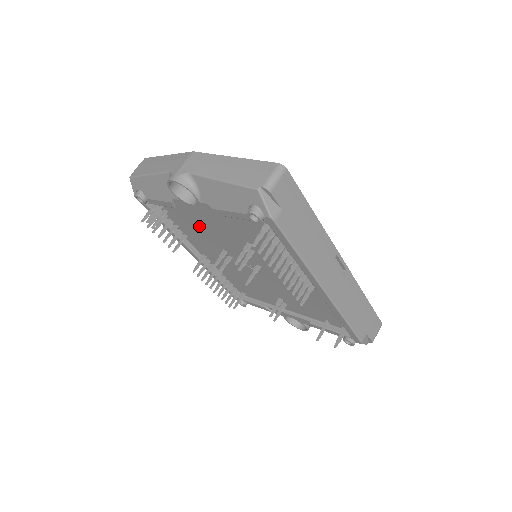
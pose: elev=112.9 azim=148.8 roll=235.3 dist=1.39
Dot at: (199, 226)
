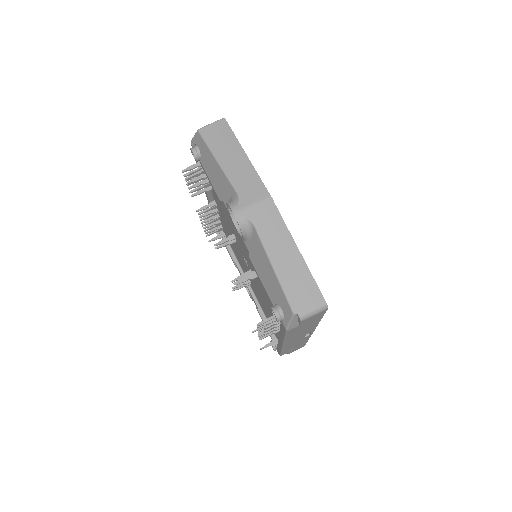
Dot at: occluded
